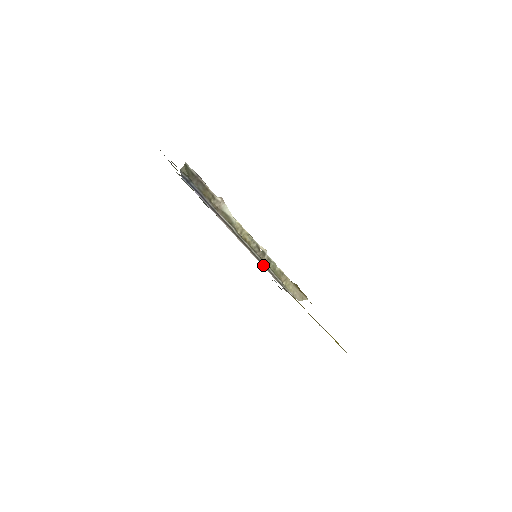
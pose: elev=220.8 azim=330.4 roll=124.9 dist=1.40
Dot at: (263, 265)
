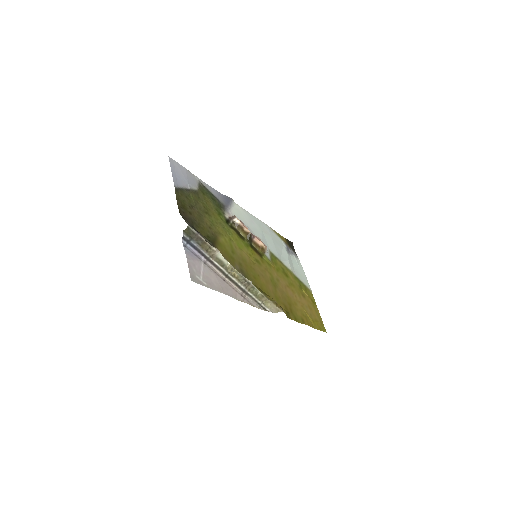
Dot at: (246, 294)
